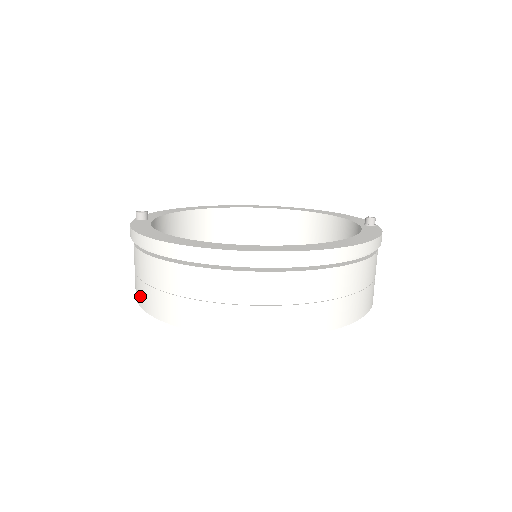
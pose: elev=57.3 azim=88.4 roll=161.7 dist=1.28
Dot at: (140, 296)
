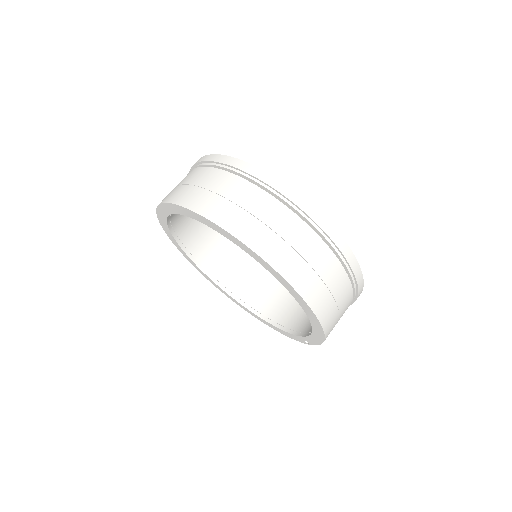
Dot at: (184, 197)
